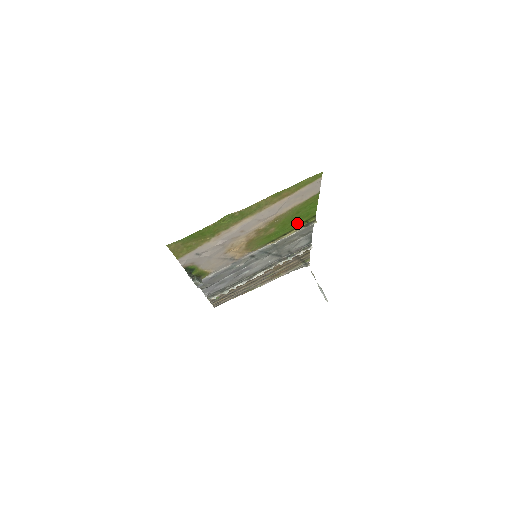
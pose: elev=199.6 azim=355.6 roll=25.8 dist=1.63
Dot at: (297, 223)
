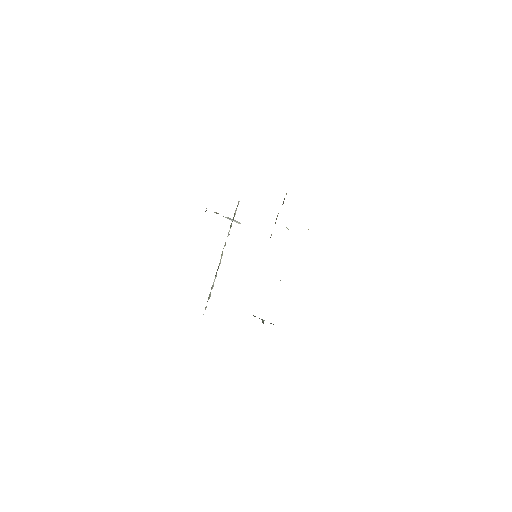
Dot at: occluded
